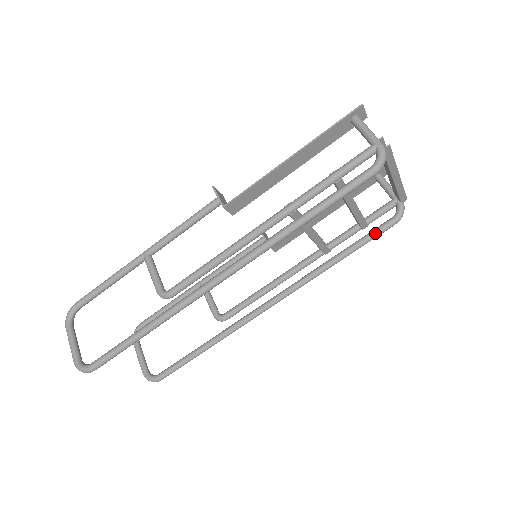
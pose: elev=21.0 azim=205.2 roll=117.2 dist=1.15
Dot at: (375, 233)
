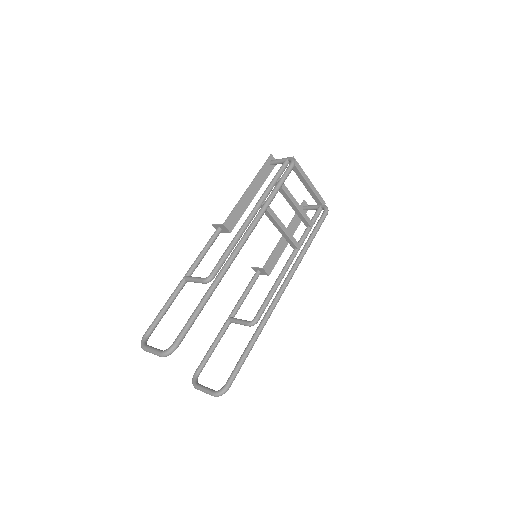
Dot at: (319, 222)
